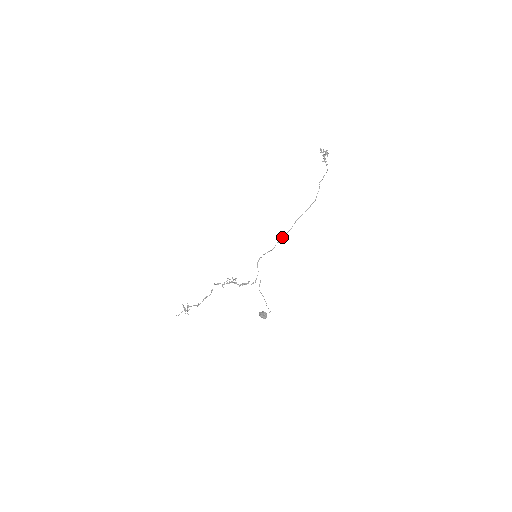
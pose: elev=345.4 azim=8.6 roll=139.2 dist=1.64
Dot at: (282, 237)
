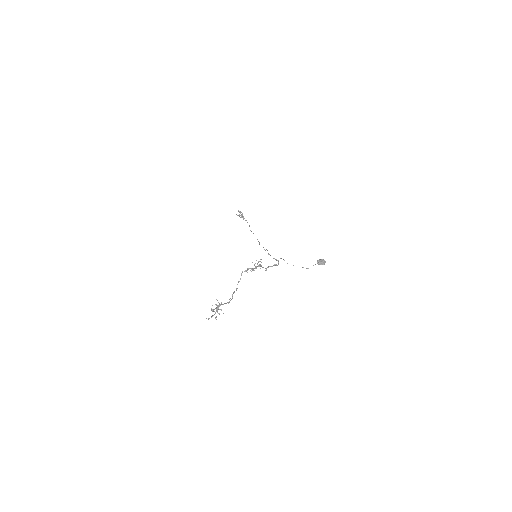
Dot at: occluded
